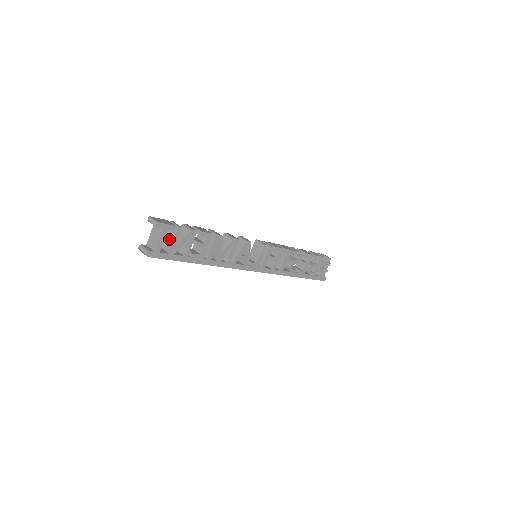
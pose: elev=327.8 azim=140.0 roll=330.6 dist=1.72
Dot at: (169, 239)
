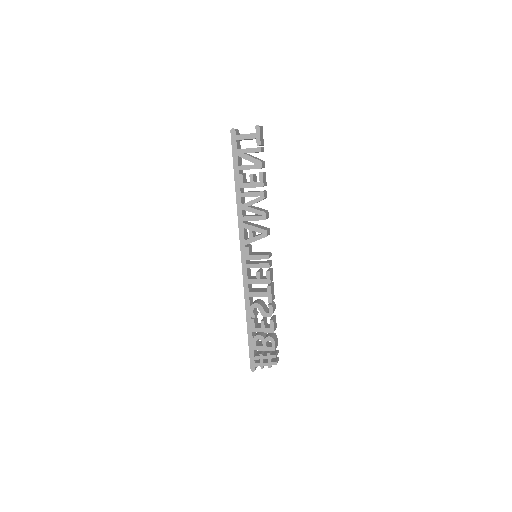
Dot at: occluded
